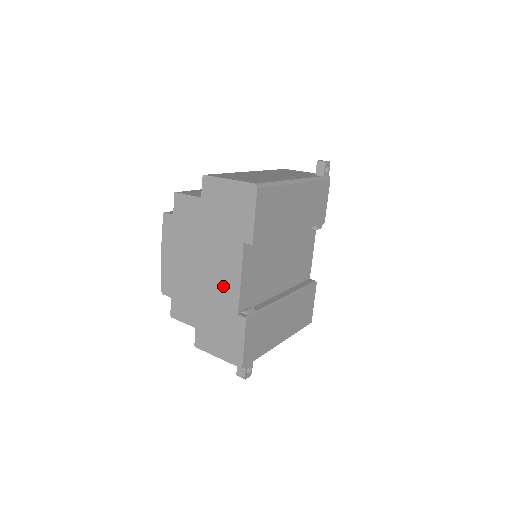
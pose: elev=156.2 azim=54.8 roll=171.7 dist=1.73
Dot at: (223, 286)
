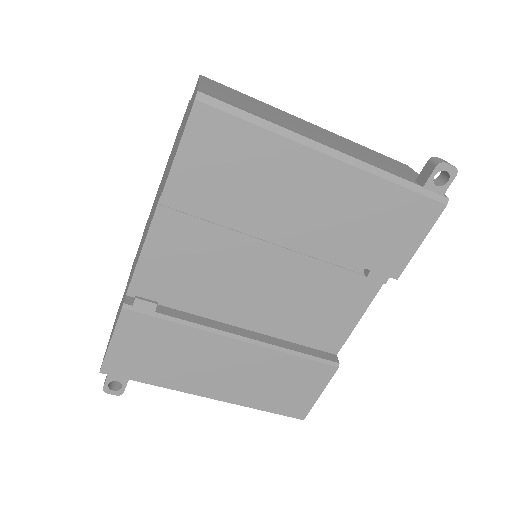
Dot at: (141, 247)
